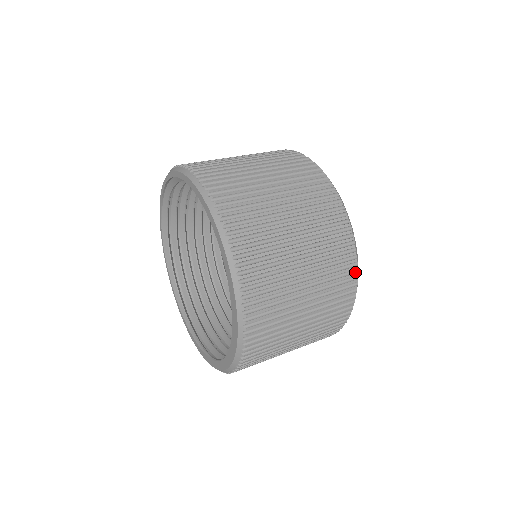
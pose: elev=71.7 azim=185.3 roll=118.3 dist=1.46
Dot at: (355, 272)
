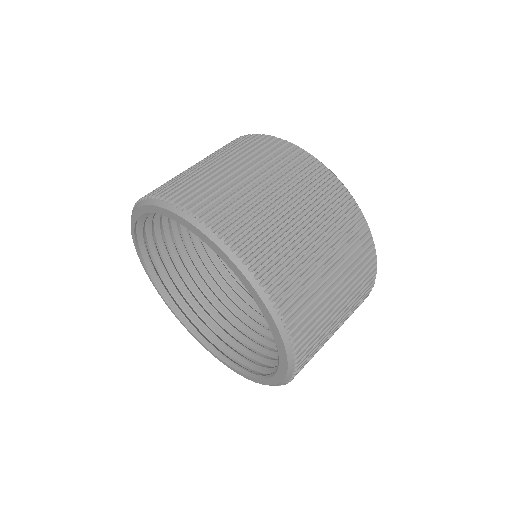
Dot at: (329, 174)
